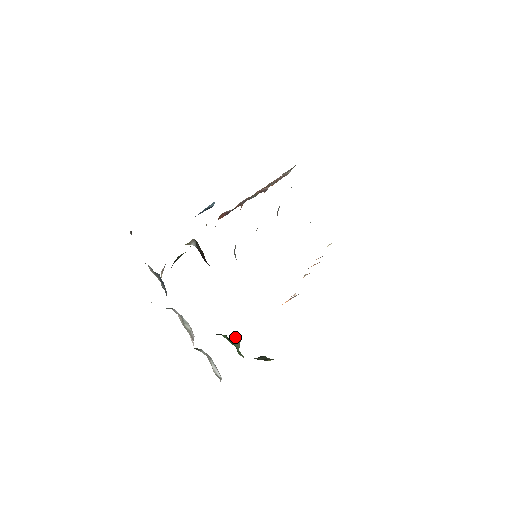
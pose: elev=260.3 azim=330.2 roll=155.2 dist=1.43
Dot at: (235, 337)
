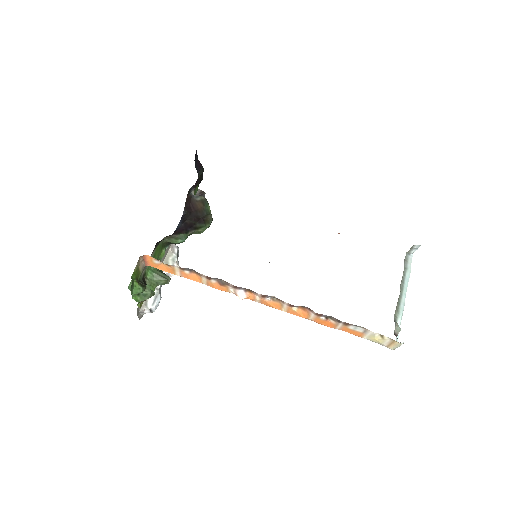
Dot at: (165, 274)
